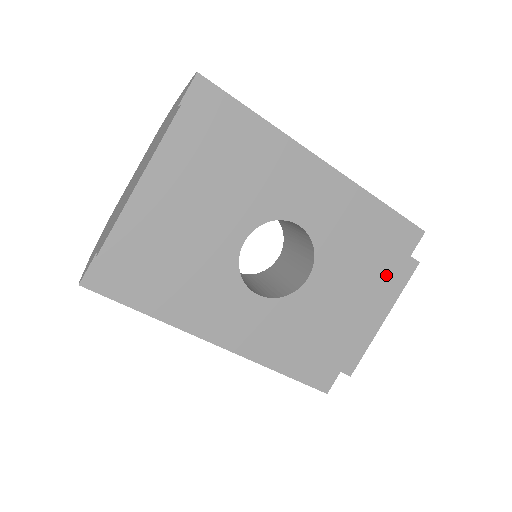
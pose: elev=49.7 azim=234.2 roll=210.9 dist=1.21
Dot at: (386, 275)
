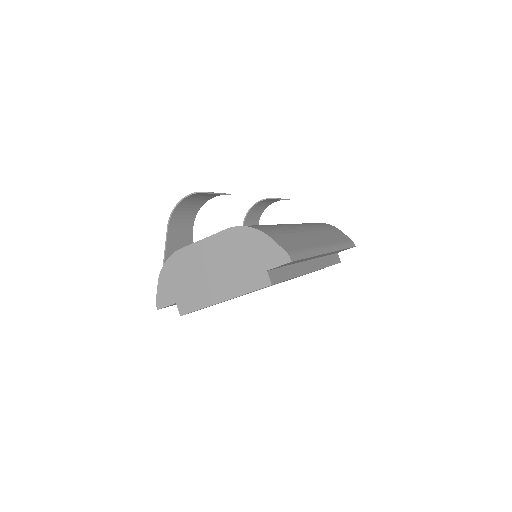
Dot at: occluded
